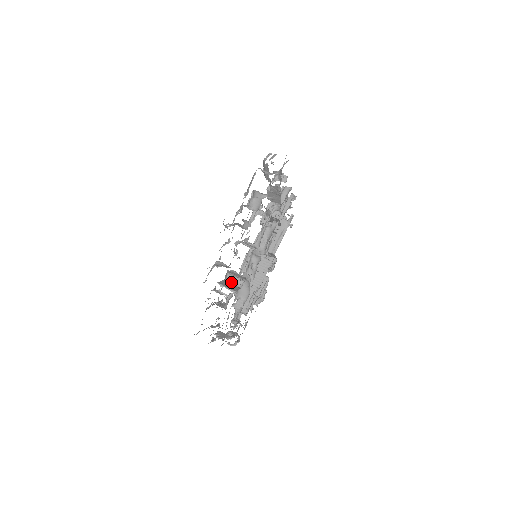
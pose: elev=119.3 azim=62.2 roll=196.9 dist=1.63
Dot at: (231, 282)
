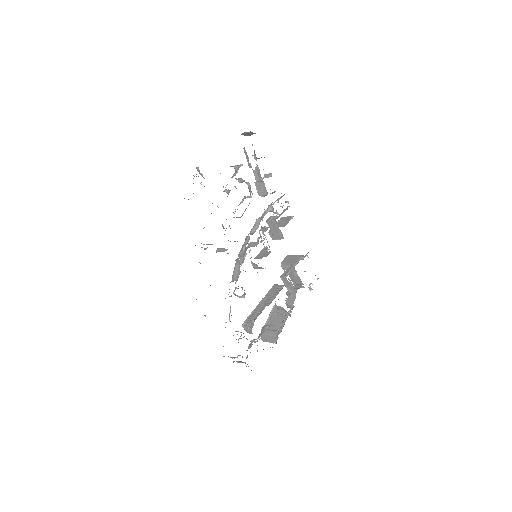
Dot at: occluded
